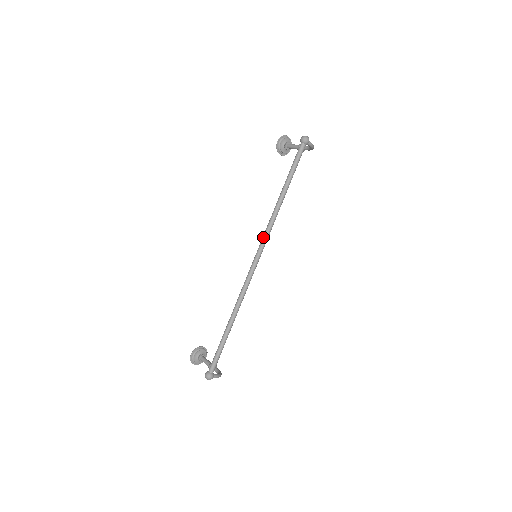
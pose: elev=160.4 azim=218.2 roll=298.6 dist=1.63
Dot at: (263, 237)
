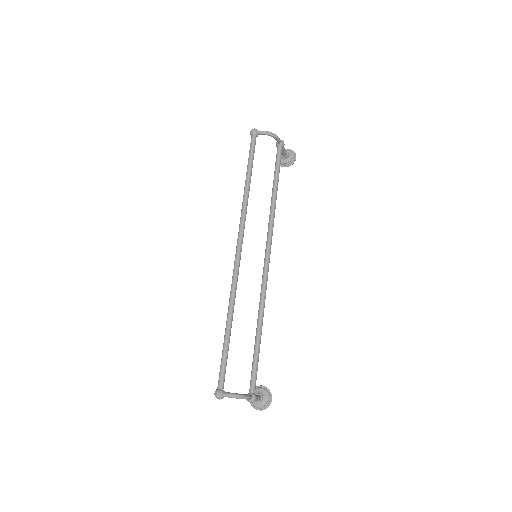
Dot at: (239, 230)
